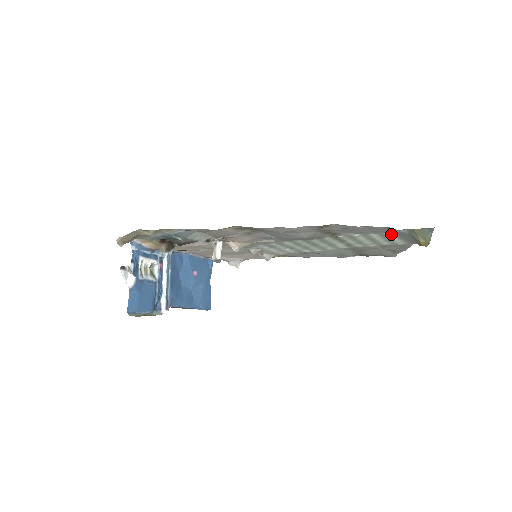
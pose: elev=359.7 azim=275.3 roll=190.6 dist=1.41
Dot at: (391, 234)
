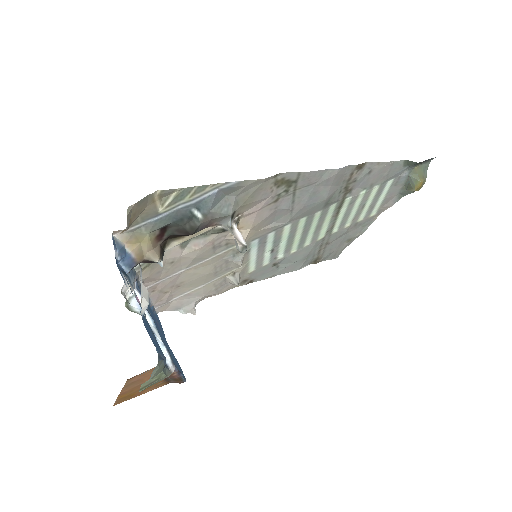
Dot at: (388, 186)
